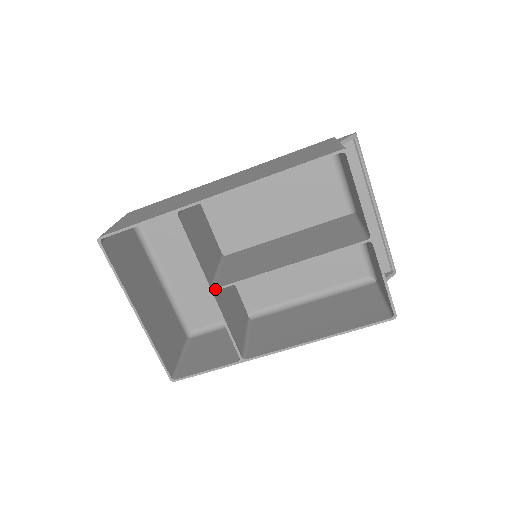
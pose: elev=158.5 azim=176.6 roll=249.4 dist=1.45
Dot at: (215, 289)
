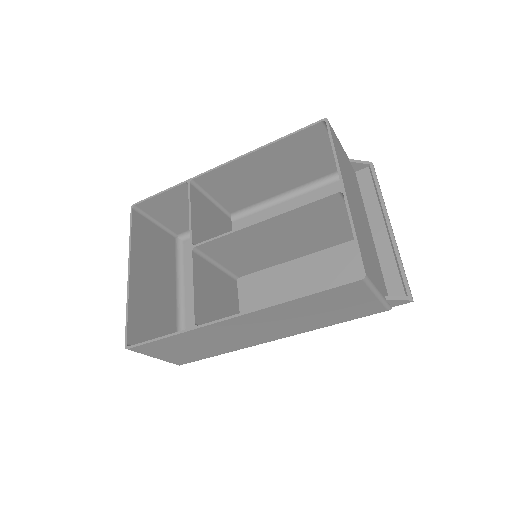
Dot at: (195, 245)
